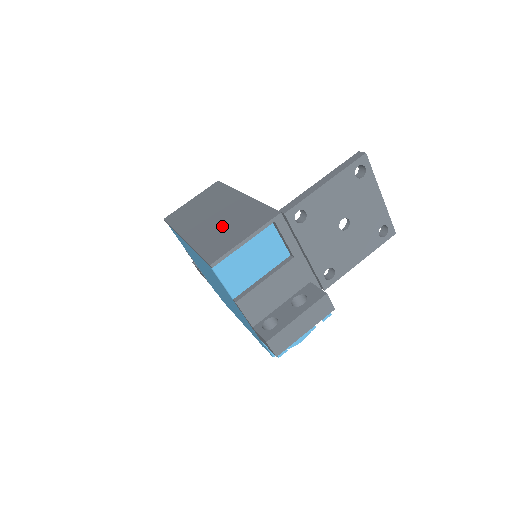
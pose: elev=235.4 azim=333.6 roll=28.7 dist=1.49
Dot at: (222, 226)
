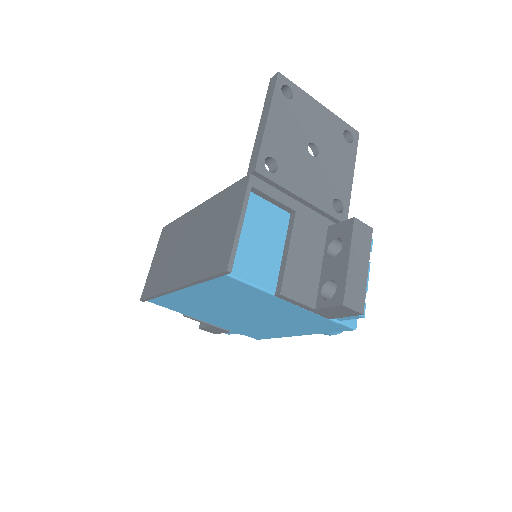
Dot at: (204, 241)
